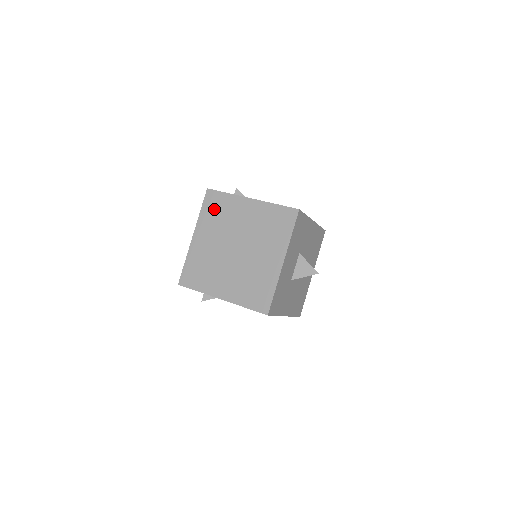
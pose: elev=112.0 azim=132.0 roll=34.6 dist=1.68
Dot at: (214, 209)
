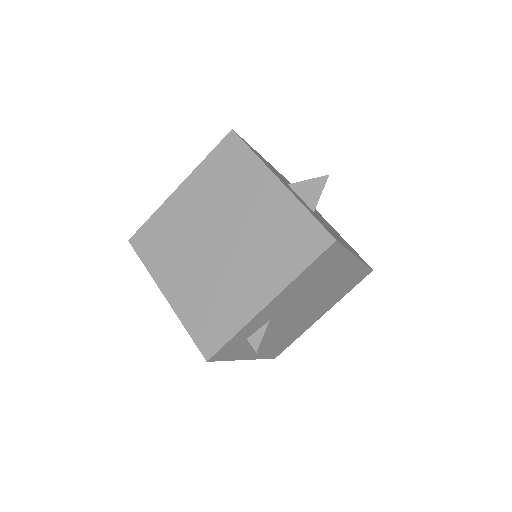
Dot at: (155, 245)
